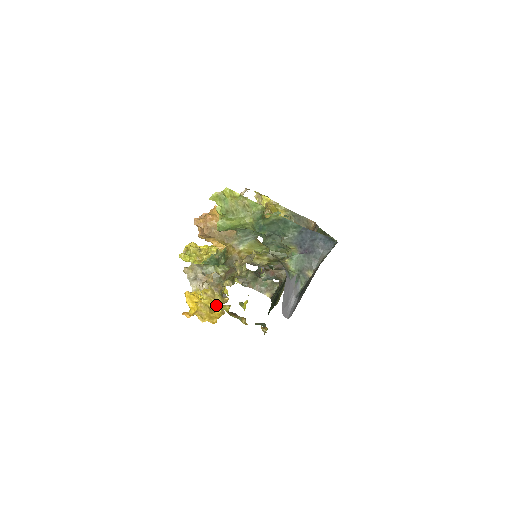
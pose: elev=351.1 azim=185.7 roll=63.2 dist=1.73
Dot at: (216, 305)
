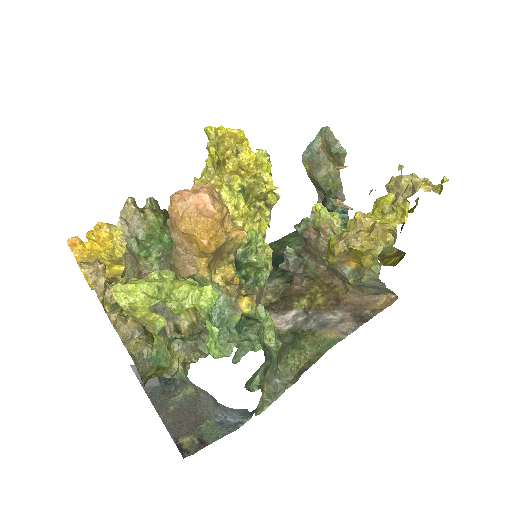
Dot at: (119, 264)
